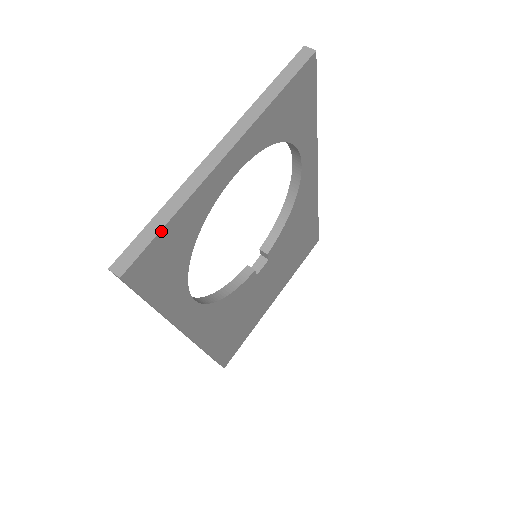
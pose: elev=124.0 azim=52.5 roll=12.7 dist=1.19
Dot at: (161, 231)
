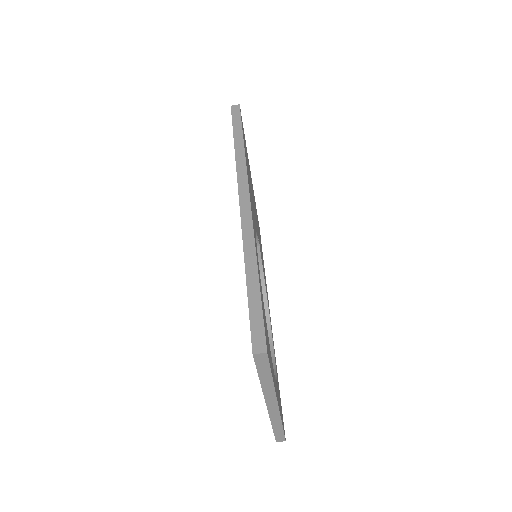
Dot at: (283, 429)
